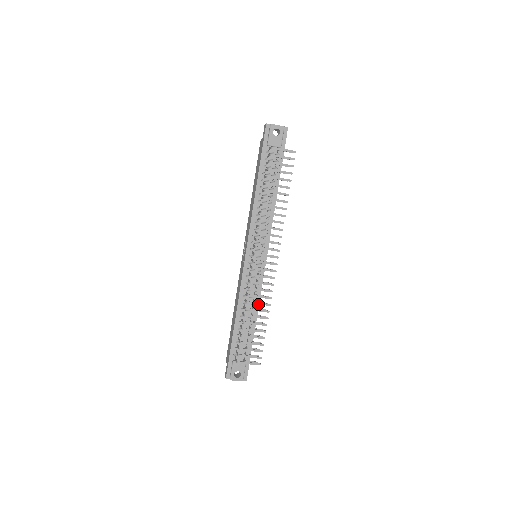
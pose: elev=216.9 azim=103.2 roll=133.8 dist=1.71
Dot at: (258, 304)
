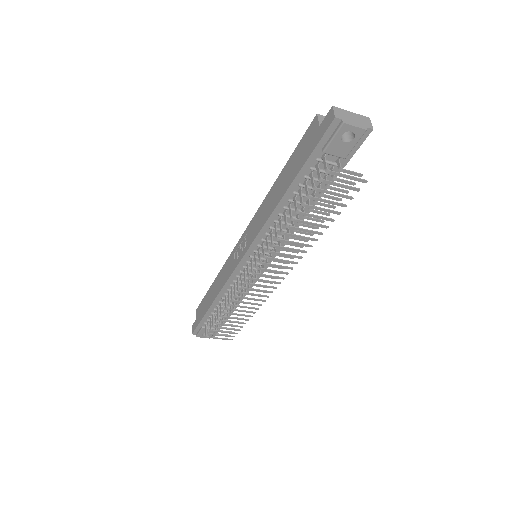
Dot at: (243, 307)
